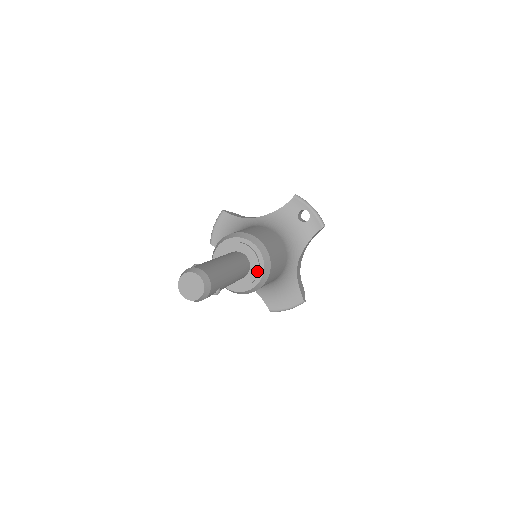
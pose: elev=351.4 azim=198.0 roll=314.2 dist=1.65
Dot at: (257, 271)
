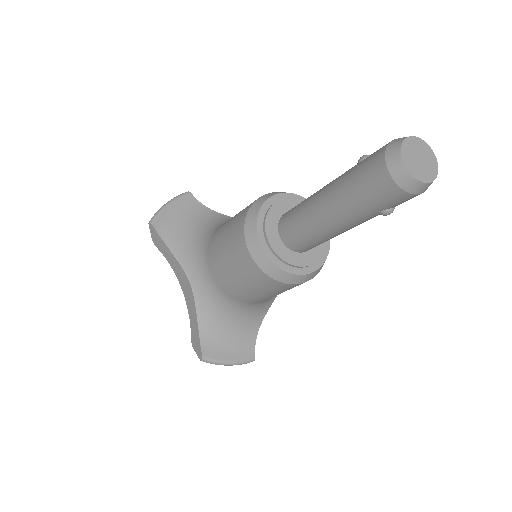
Dot at: (321, 253)
